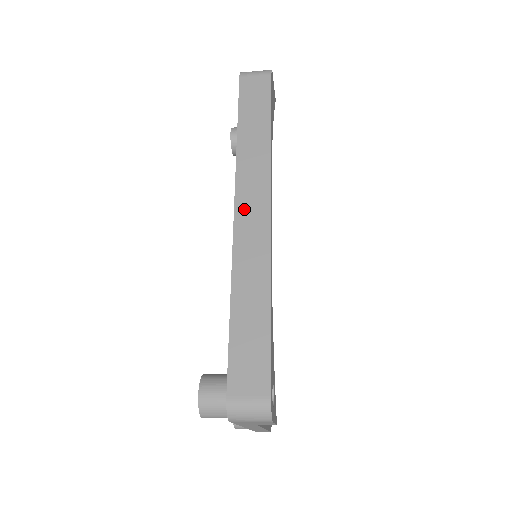
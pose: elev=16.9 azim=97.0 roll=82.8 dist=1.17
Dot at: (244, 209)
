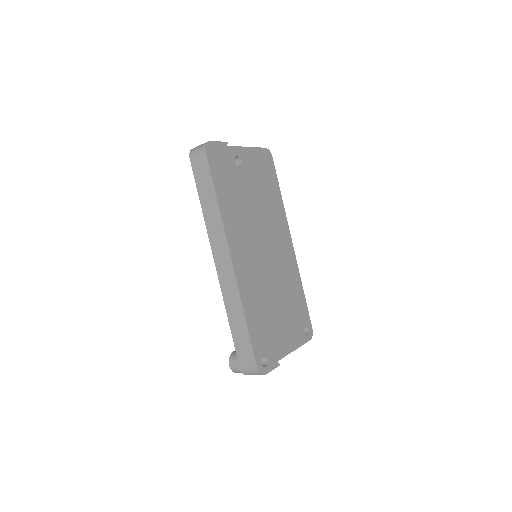
Dot at: (219, 263)
